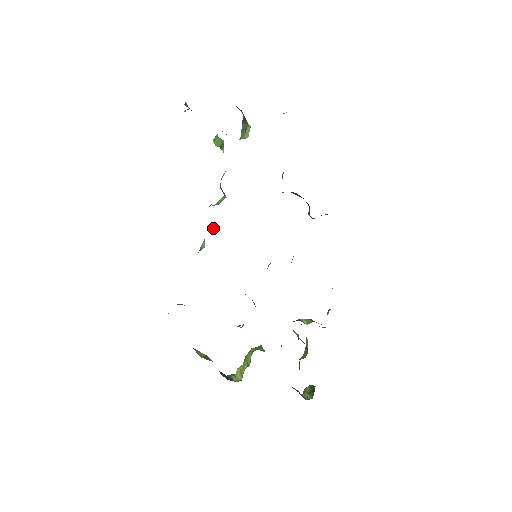
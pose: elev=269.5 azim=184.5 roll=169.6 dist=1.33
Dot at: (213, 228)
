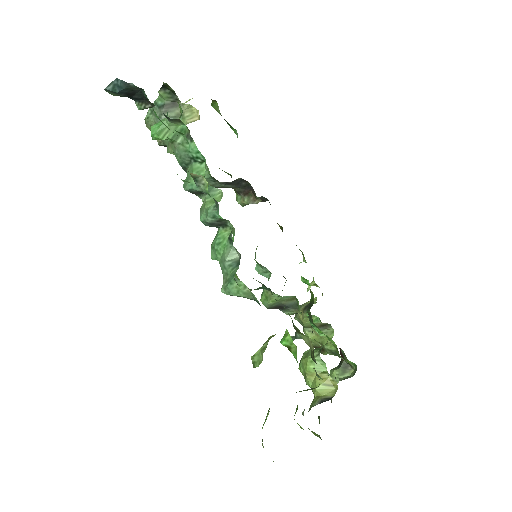
Dot at: (219, 237)
